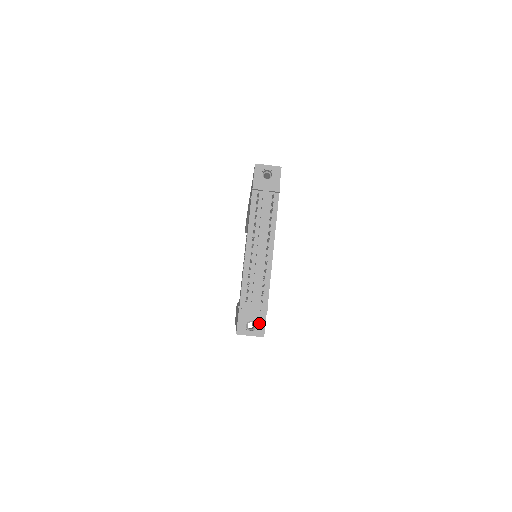
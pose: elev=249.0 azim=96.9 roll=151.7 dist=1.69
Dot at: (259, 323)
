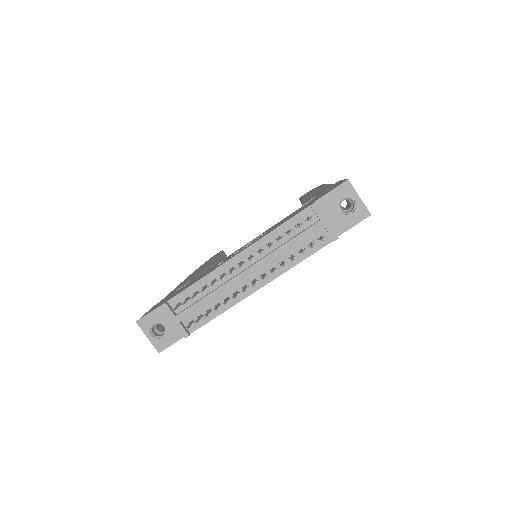
Dot at: (168, 336)
